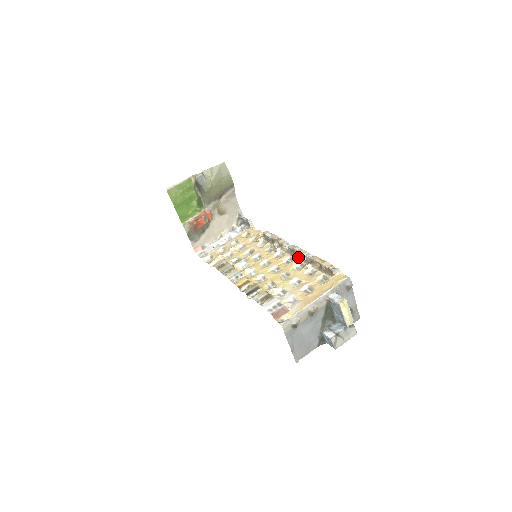
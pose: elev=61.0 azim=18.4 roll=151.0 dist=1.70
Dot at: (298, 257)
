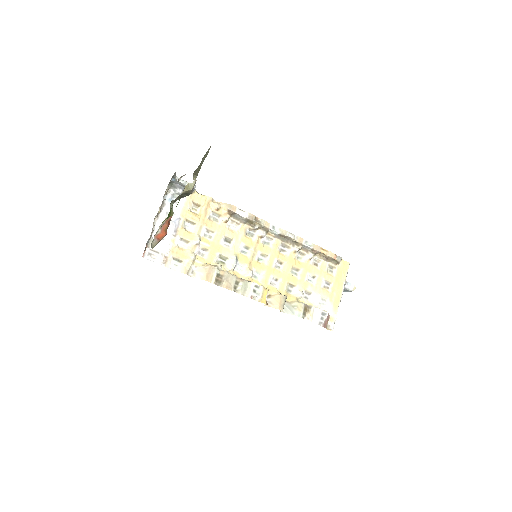
Dot at: (295, 245)
